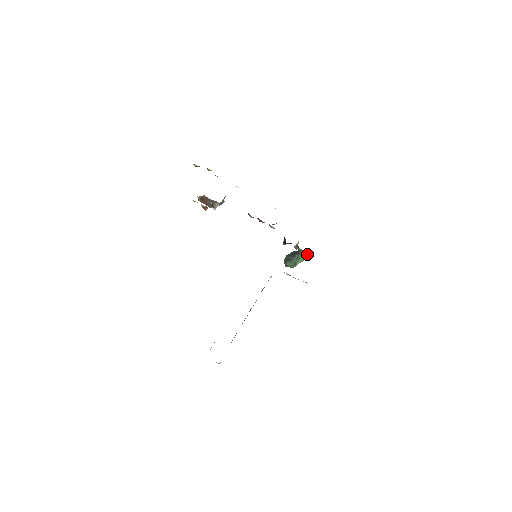
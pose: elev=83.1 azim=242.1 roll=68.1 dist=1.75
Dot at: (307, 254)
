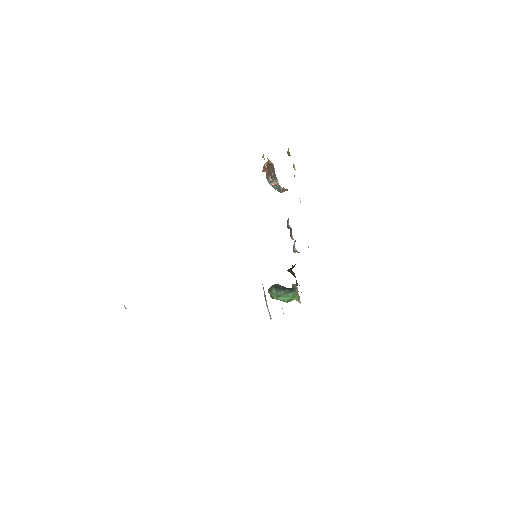
Dot at: (297, 298)
